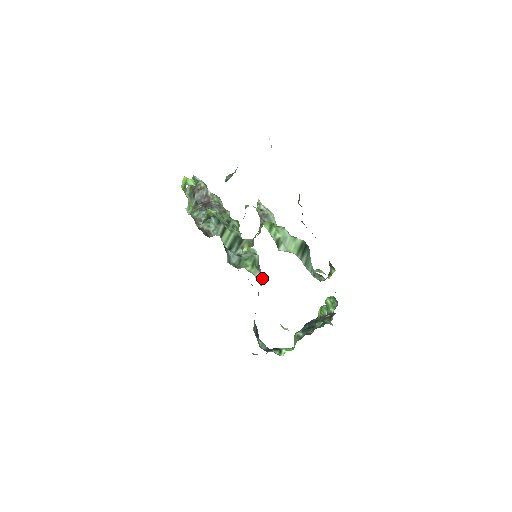
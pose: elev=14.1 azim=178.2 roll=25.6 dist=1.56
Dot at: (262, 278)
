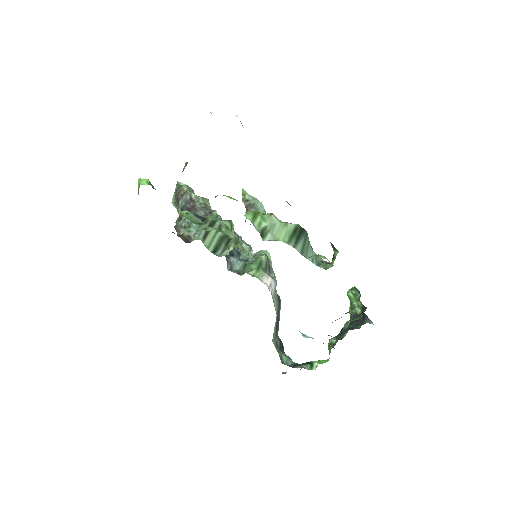
Dot at: (273, 281)
